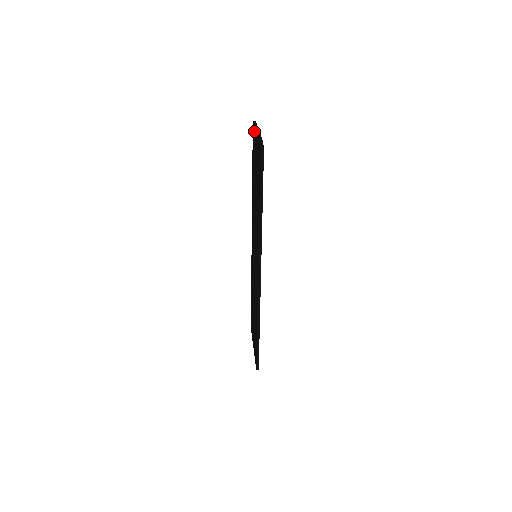
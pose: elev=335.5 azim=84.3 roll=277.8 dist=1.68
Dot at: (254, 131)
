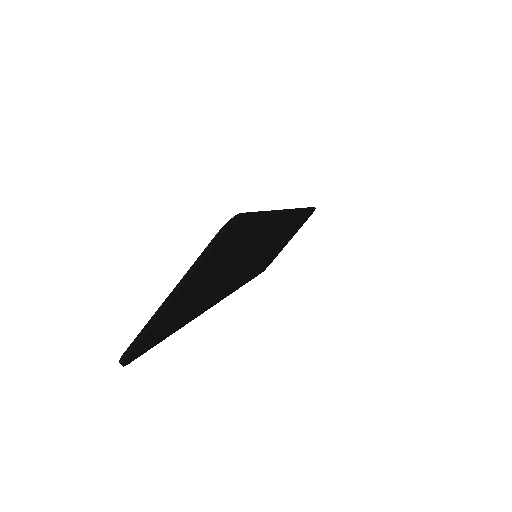
Dot at: occluded
